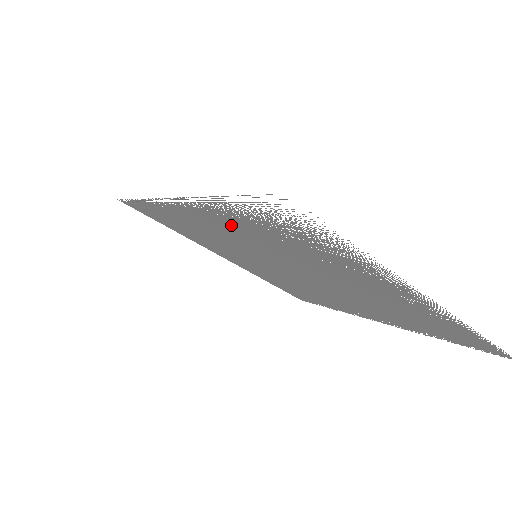
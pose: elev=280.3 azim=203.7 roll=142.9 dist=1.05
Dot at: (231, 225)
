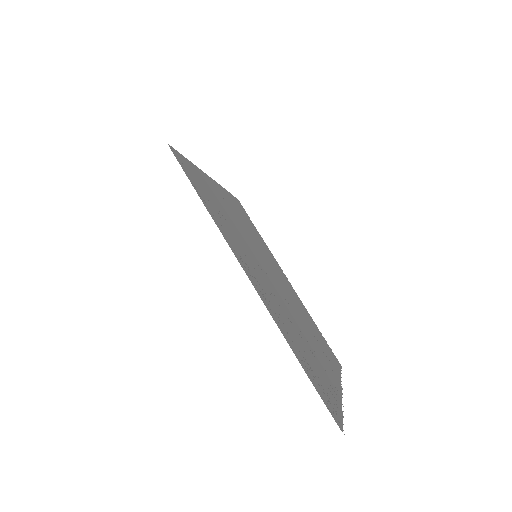
Dot at: (275, 308)
